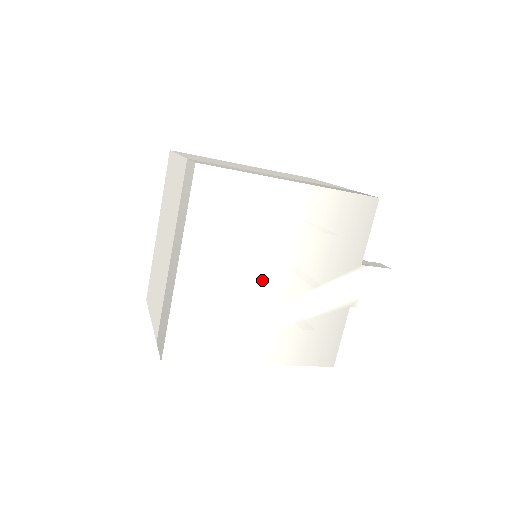
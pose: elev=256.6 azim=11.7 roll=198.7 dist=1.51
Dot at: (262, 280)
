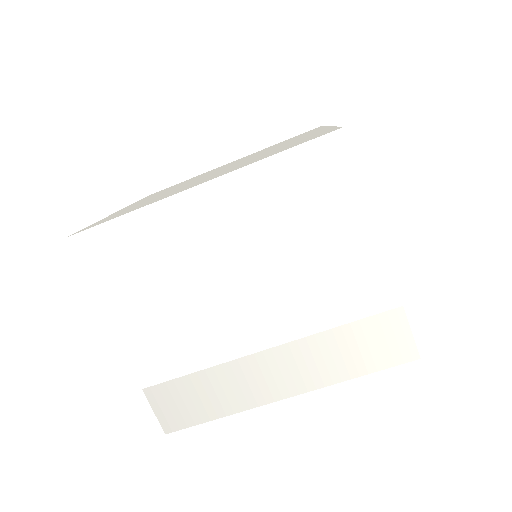
Dot at: occluded
